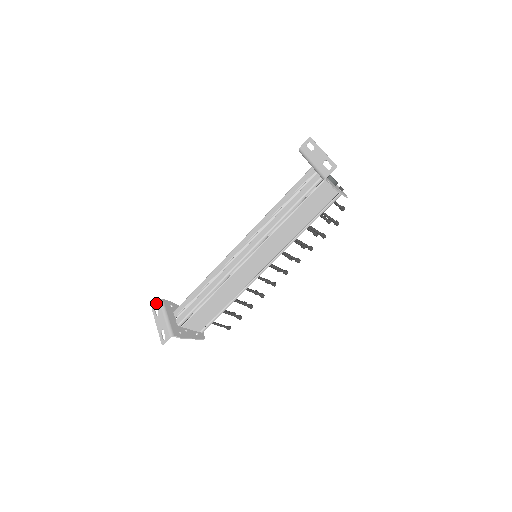
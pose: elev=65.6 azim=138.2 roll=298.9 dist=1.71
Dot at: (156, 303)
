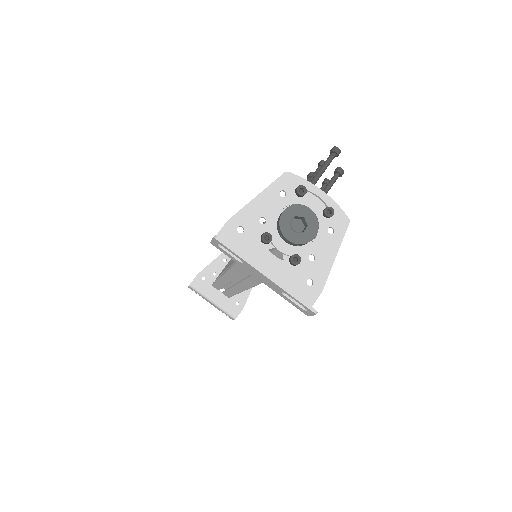
Dot at: (189, 287)
